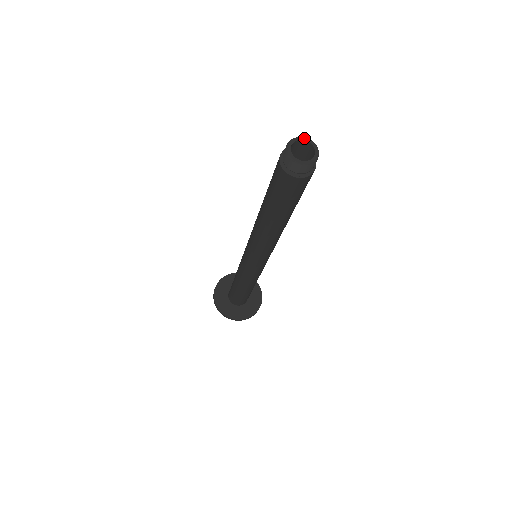
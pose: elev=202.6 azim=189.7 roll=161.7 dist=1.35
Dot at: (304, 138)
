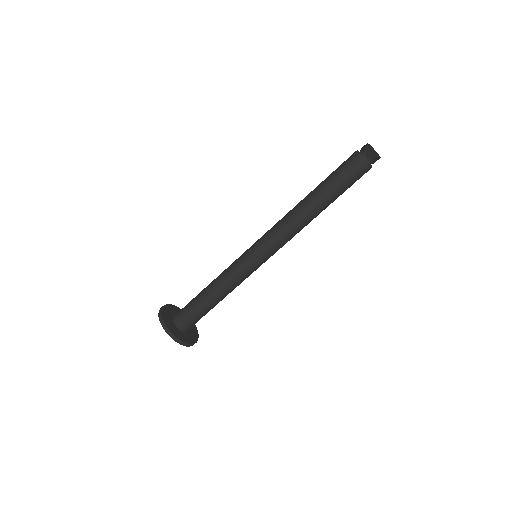
Dot at: occluded
